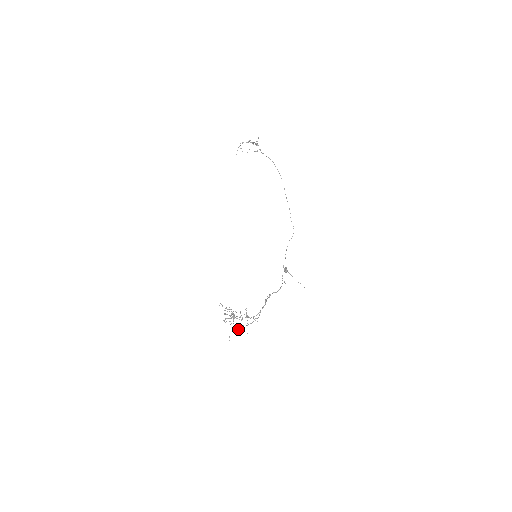
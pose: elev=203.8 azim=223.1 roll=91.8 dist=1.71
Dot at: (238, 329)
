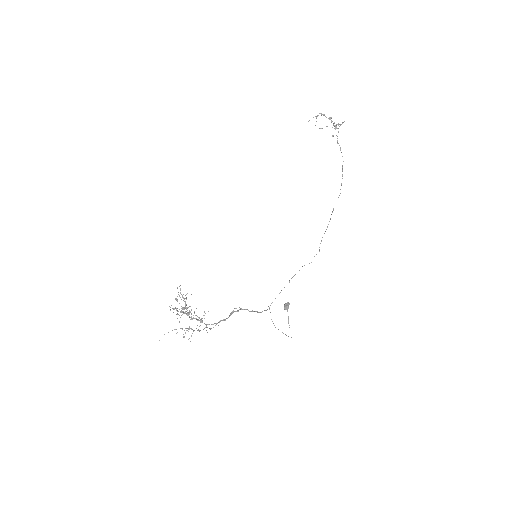
Dot at: occluded
